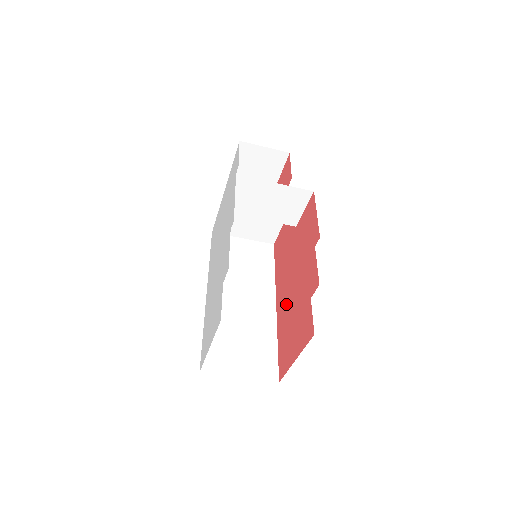
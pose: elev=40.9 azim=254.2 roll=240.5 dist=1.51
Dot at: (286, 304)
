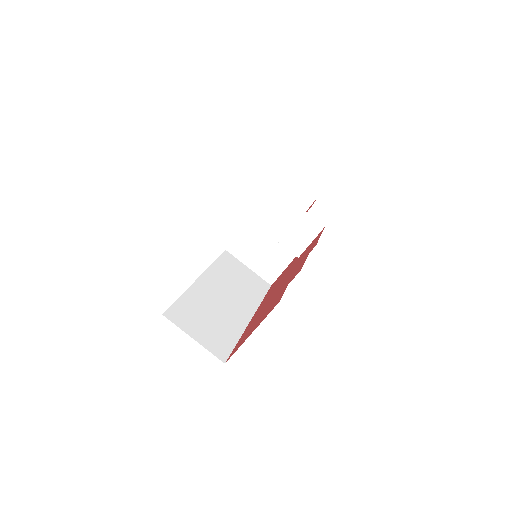
Dot at: (262, 309)
